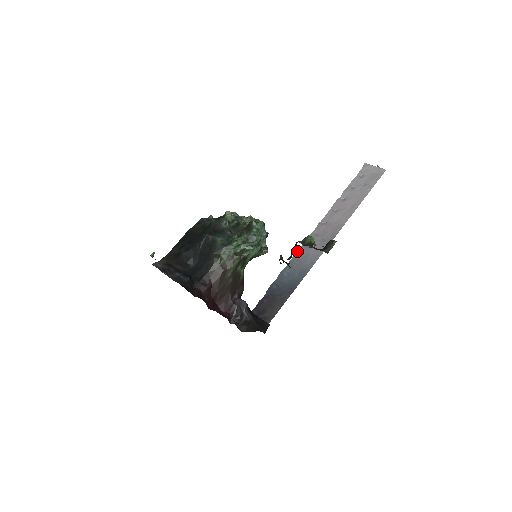
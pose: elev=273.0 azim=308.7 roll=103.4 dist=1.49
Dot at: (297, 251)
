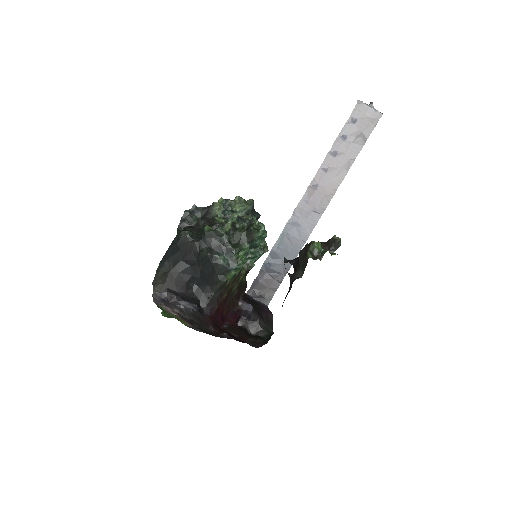
Dot at: (287, 222)
